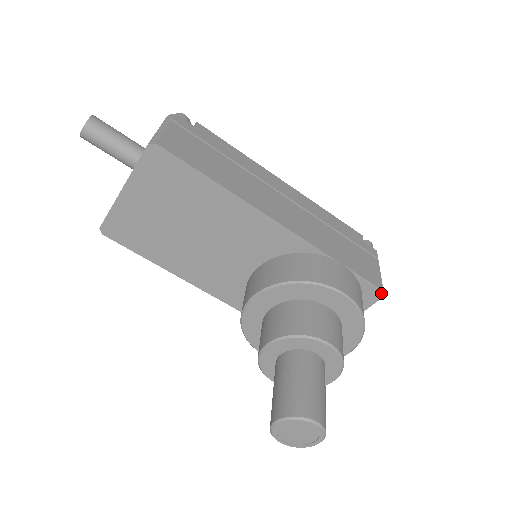
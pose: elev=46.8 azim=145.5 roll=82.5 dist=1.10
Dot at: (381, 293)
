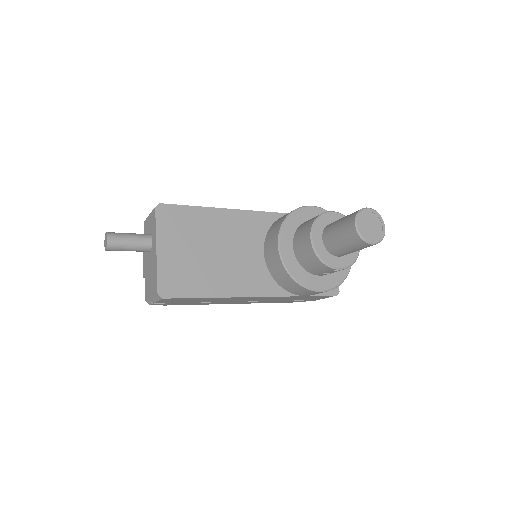
Dot at: occluded
